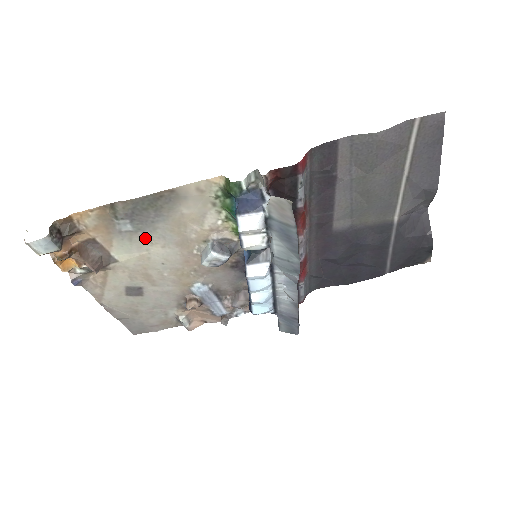
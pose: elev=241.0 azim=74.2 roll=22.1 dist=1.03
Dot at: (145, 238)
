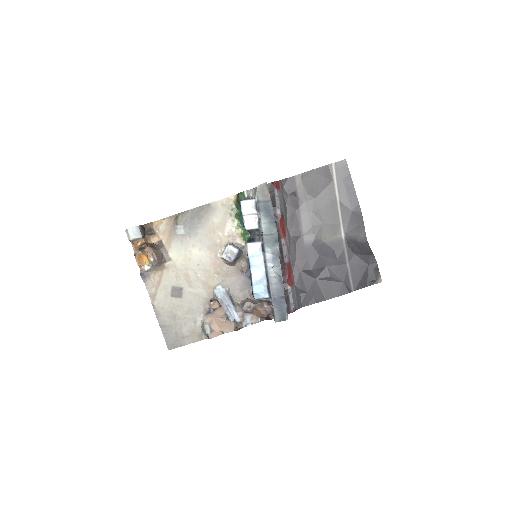
Dot at: (190, 241)
